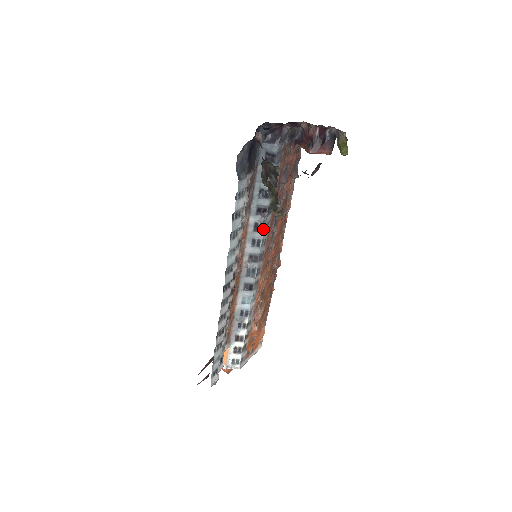
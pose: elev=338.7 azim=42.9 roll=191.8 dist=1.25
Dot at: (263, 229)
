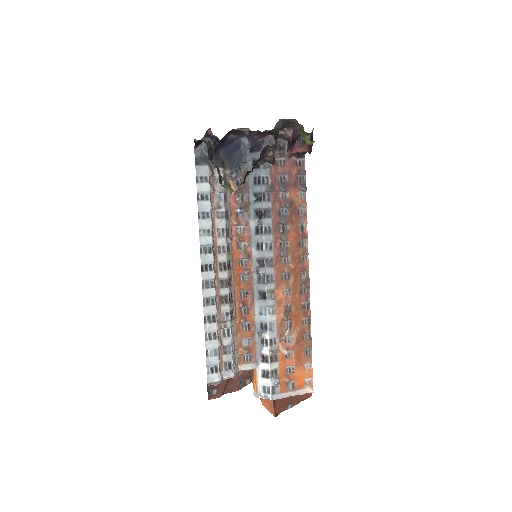
Dot at: (263, 232)
